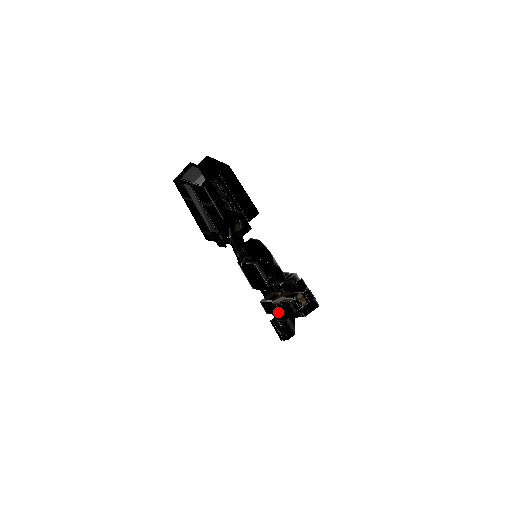
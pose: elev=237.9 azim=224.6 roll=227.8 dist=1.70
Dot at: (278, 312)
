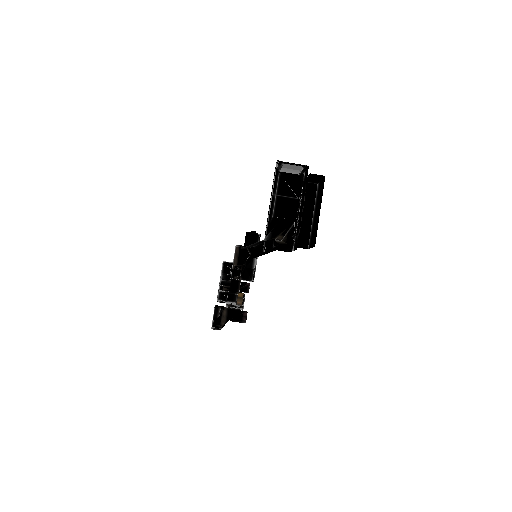
Dot at: (231, 310)
